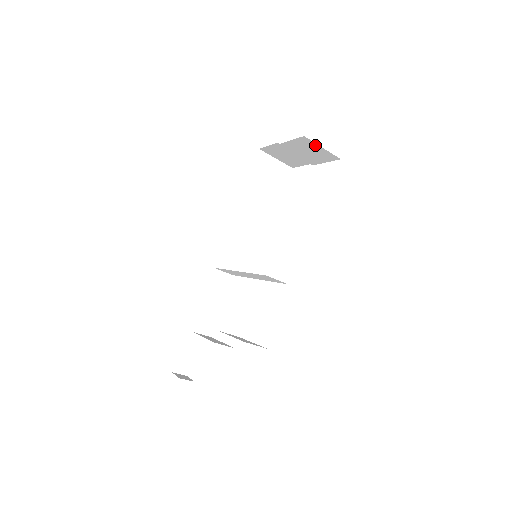
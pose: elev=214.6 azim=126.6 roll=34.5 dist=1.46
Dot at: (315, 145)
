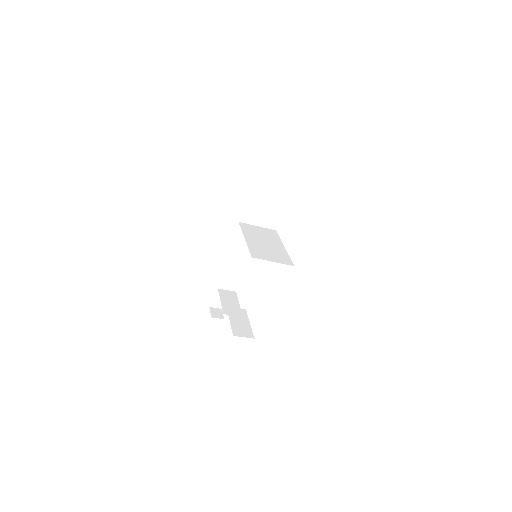
Dot at: occluded
